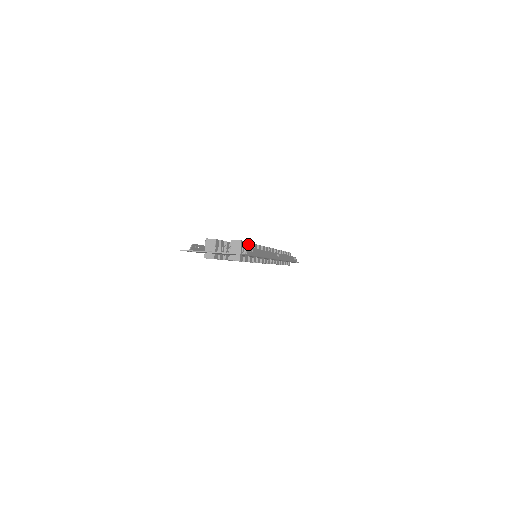
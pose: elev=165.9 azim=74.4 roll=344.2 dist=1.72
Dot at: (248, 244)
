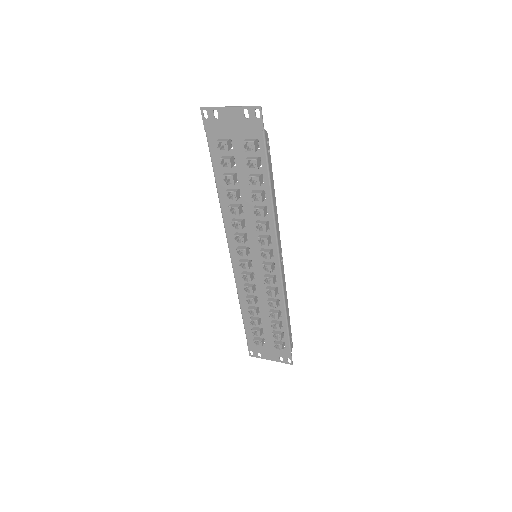
Dot at: occluded
